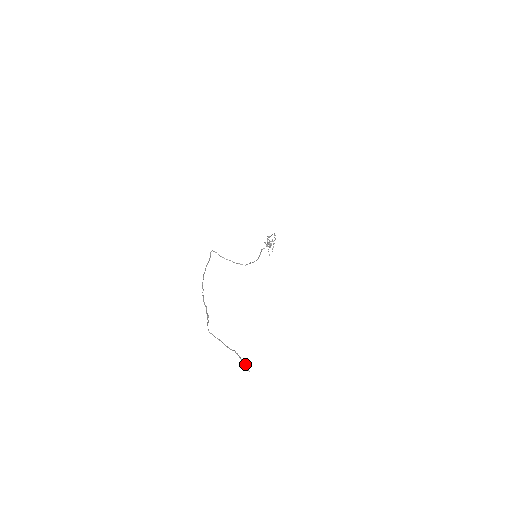
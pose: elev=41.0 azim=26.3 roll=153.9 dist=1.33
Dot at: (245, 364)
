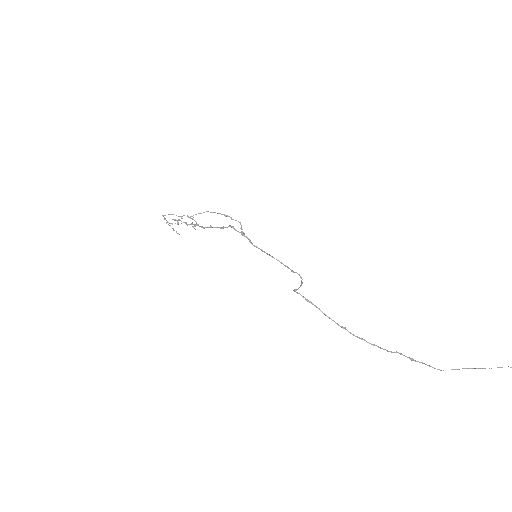
Dot at: out of frame
